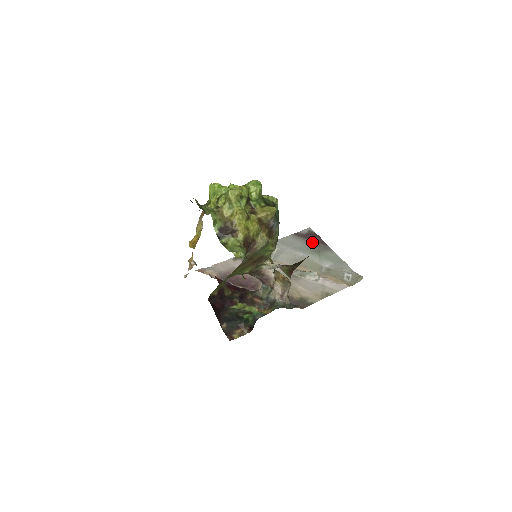
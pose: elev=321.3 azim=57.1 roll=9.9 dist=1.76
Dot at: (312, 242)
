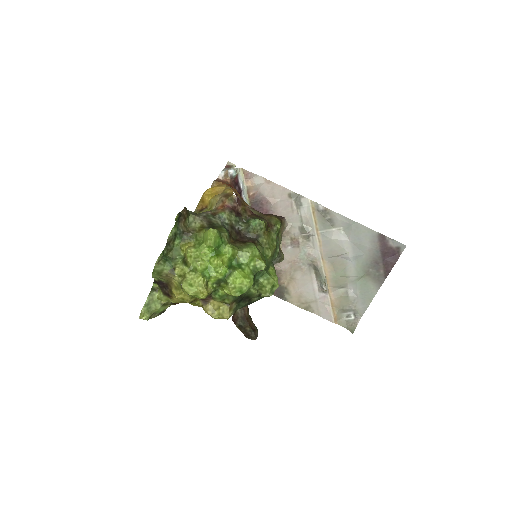
Dot at: (379, 260)
